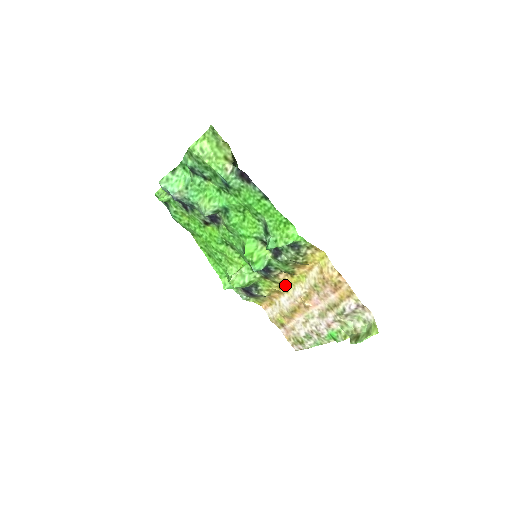
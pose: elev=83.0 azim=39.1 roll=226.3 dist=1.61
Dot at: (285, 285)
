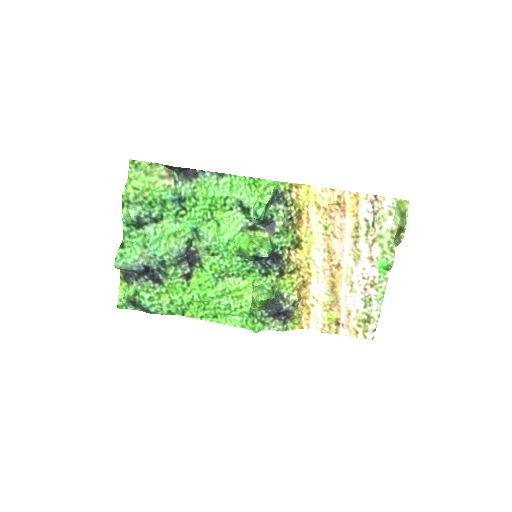
Dot at: (303, 267)
